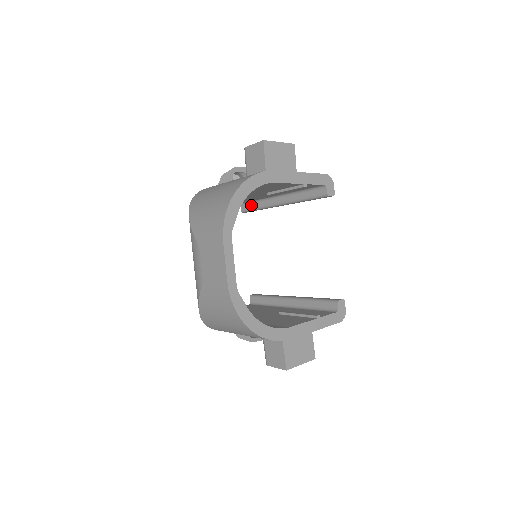
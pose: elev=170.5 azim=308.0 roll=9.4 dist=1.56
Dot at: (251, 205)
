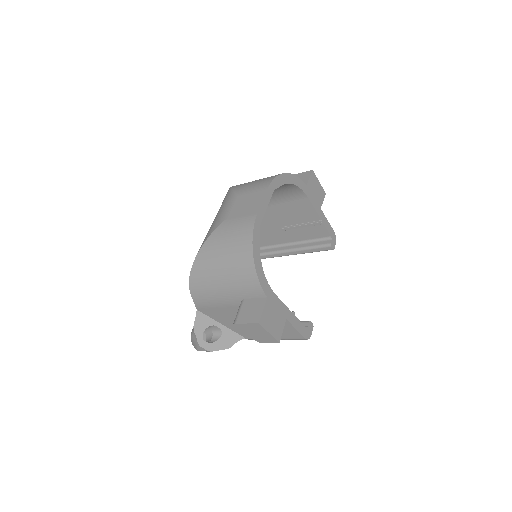
Dot at: occluded
